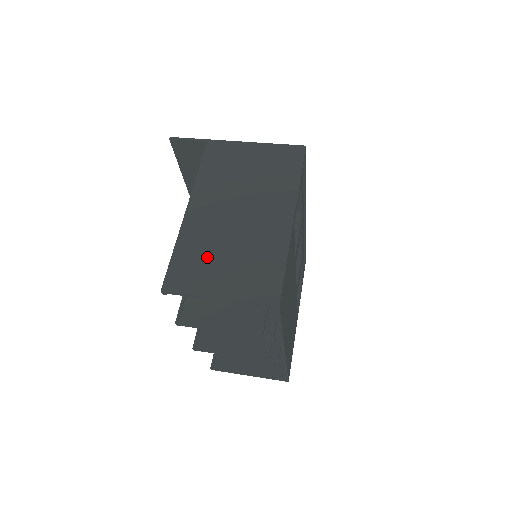
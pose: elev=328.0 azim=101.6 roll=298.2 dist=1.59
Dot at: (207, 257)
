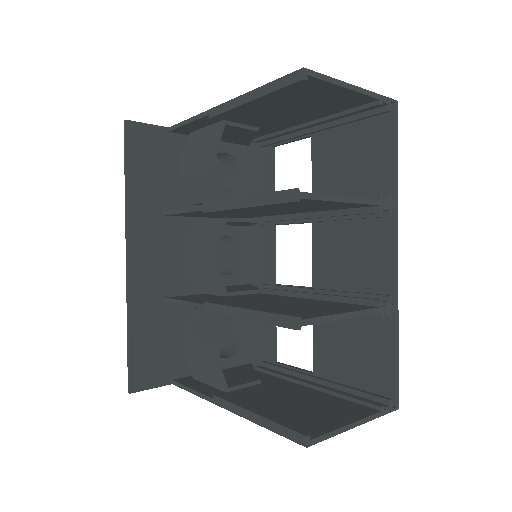
Dot at: occluded
